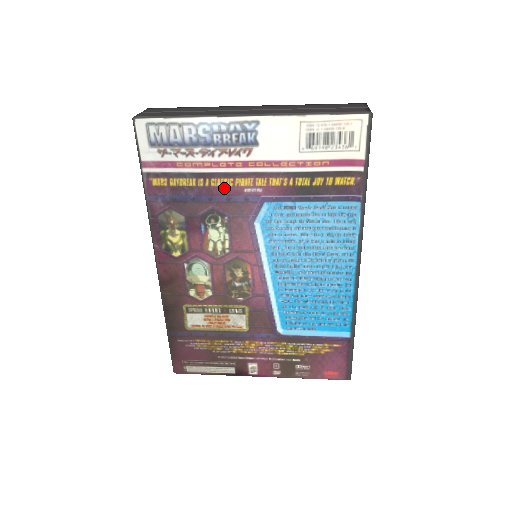
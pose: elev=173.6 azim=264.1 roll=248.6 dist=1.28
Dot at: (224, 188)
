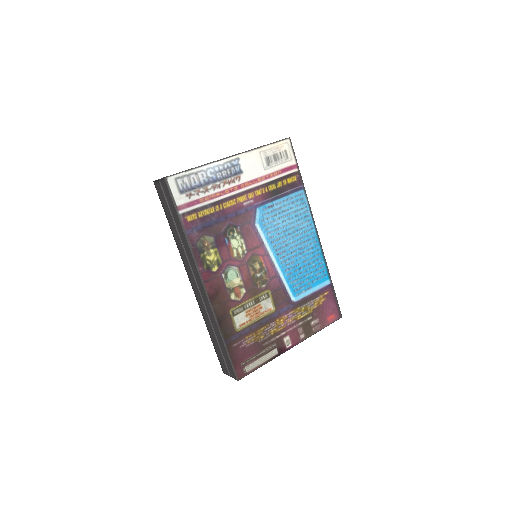
Dot at: (232, 207)
